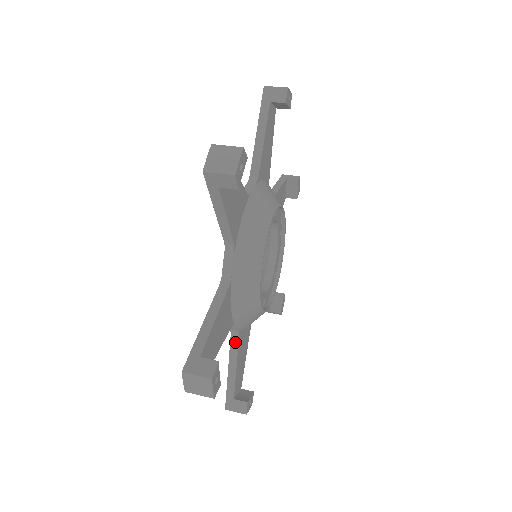
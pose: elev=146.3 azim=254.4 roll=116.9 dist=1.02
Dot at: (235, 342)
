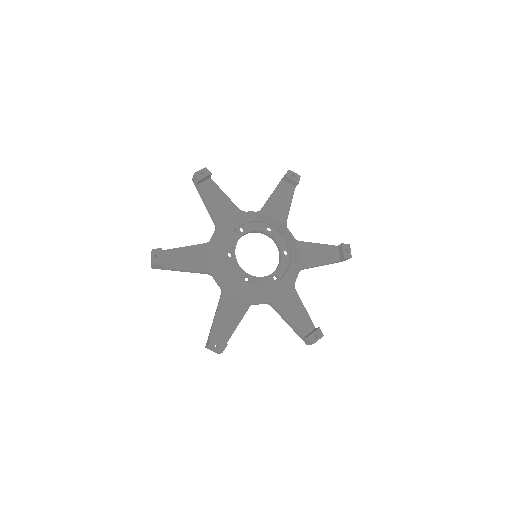
Dot at: (202, 244)
